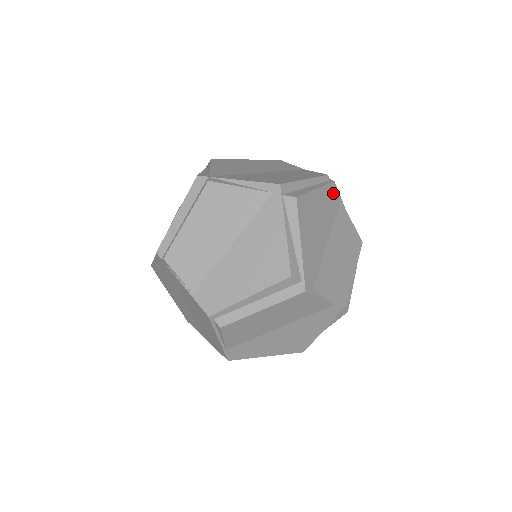
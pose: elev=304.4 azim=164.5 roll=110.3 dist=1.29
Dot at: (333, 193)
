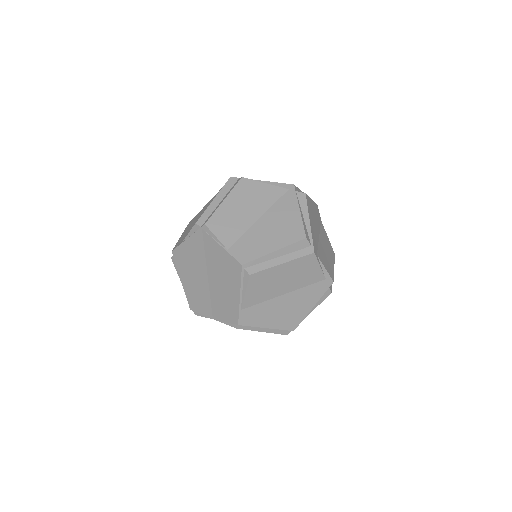
Dot at: (318, 212)
